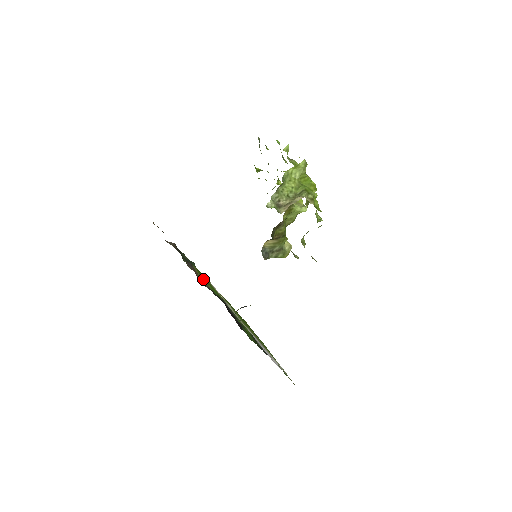
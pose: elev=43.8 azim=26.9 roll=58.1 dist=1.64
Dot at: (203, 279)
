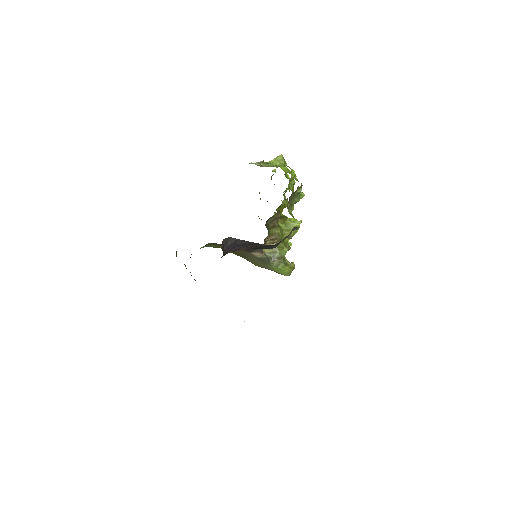
Dot at: occluded
